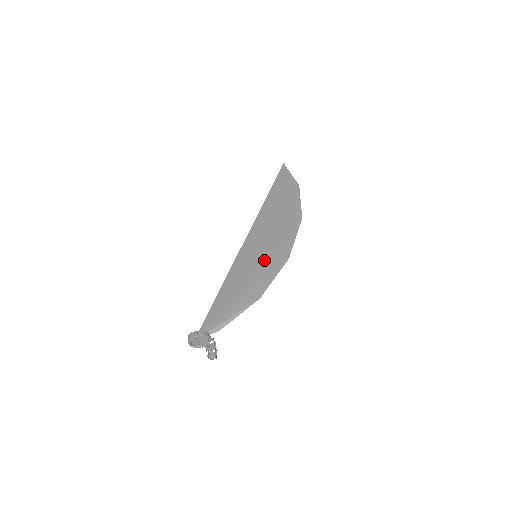
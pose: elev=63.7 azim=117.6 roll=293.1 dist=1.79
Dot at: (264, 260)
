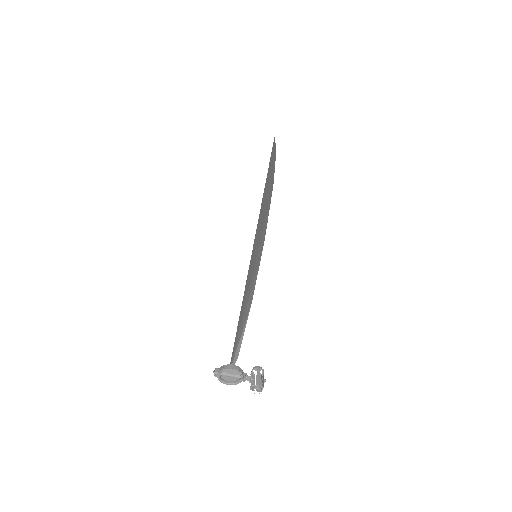
Dot at: (256, 257)
